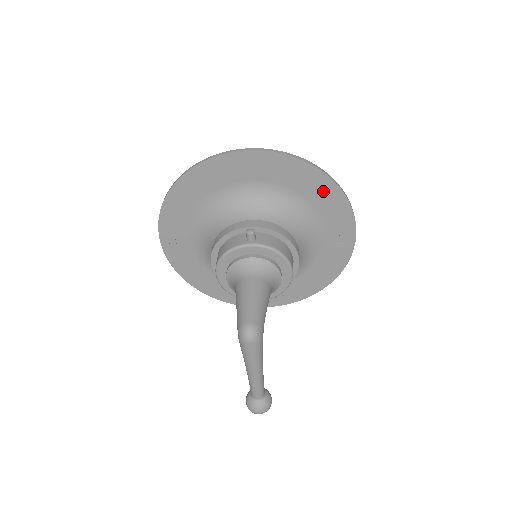
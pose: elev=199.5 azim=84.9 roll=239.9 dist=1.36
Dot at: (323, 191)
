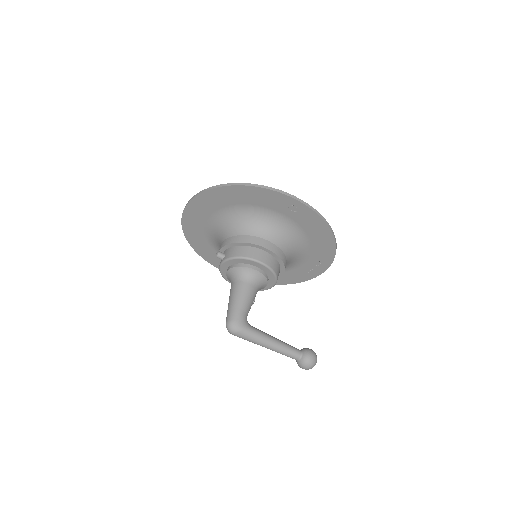
Dot at: (243, 194)
